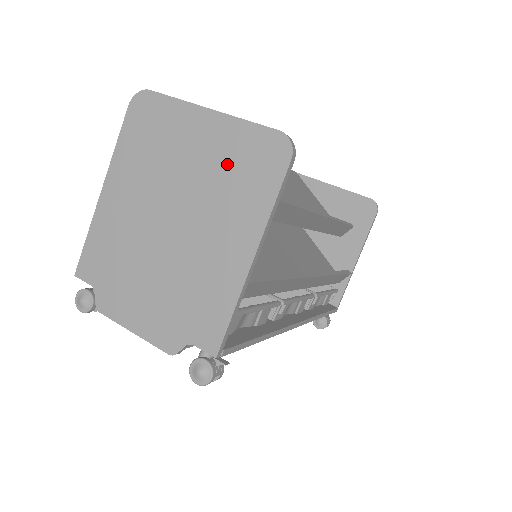
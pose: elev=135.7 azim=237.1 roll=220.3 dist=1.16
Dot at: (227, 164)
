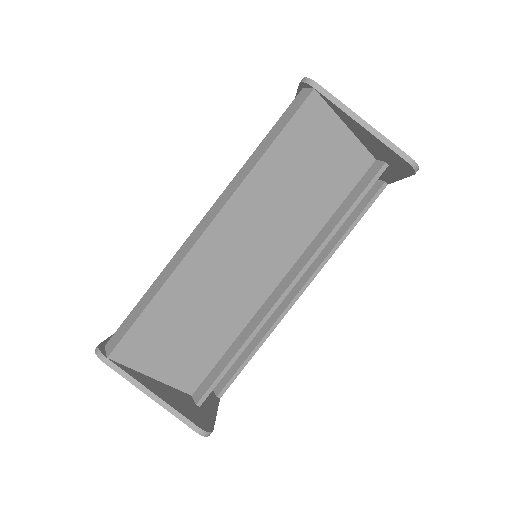
Dot at: occluded
